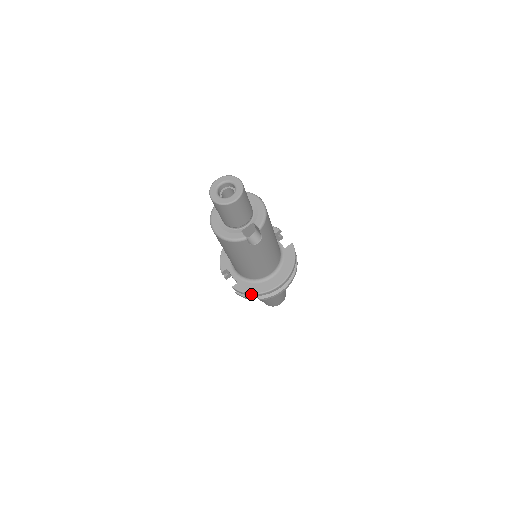
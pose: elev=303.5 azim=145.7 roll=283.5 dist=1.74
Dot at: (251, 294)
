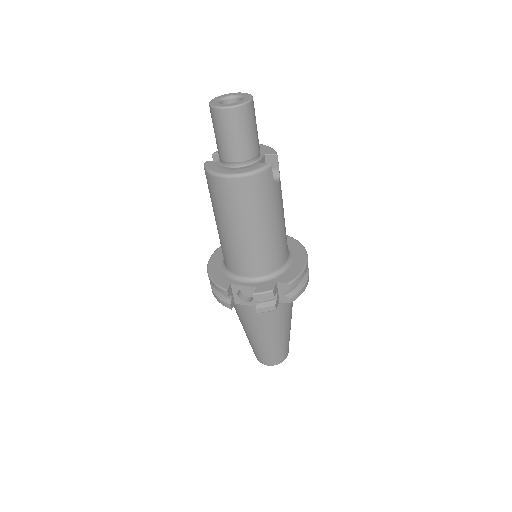
Dot at: (277, 300)
